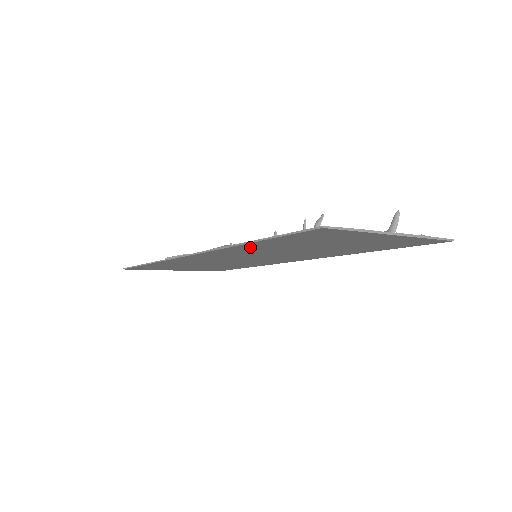
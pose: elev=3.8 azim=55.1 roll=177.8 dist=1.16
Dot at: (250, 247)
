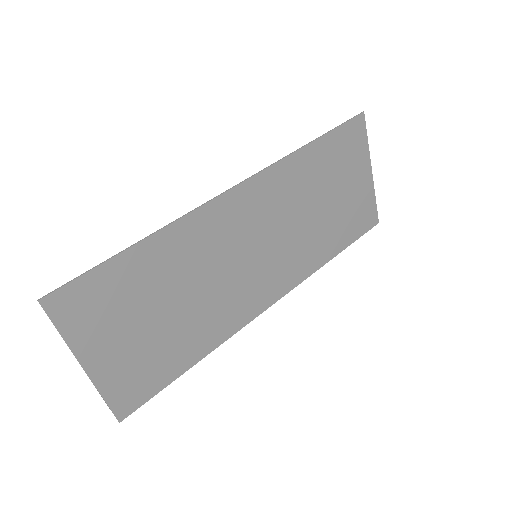
Dot at: (301, 165)
